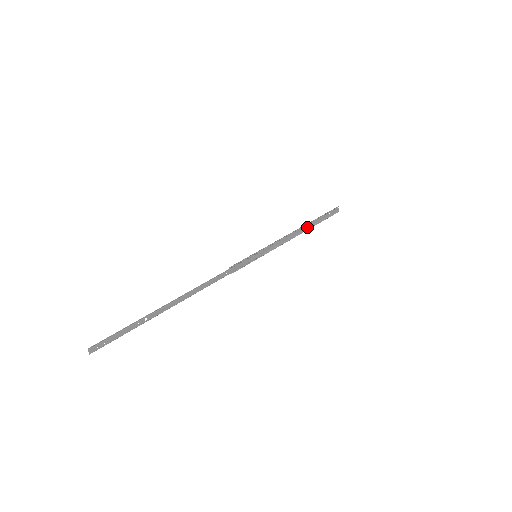
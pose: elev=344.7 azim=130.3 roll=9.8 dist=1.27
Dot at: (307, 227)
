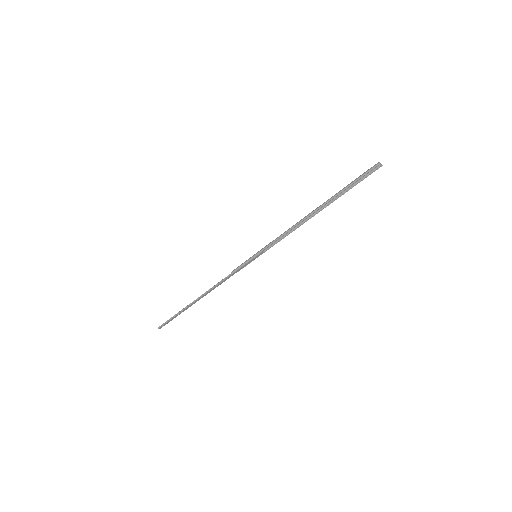
Dot at: (322, 206)
